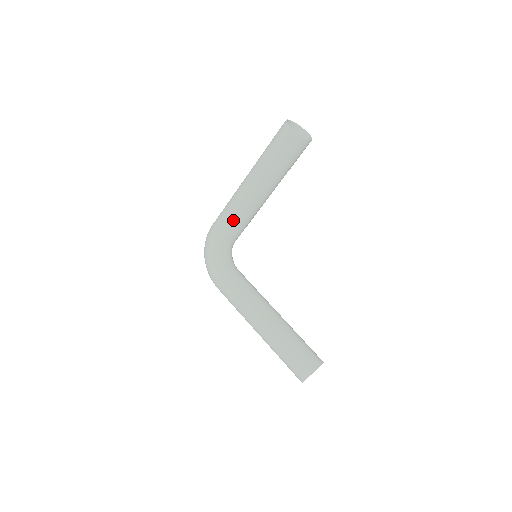
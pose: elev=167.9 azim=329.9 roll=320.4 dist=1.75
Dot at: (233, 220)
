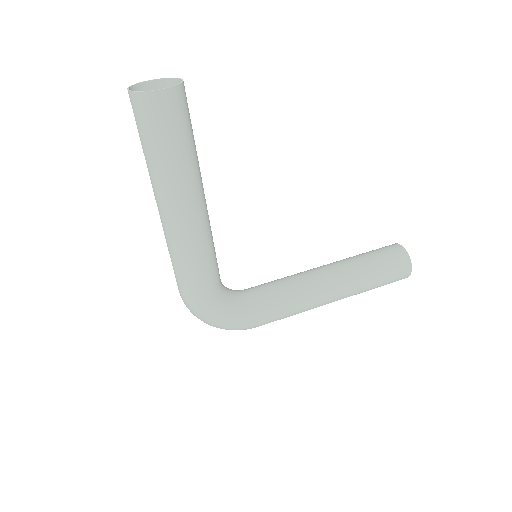
Dot at: (205, 261)
